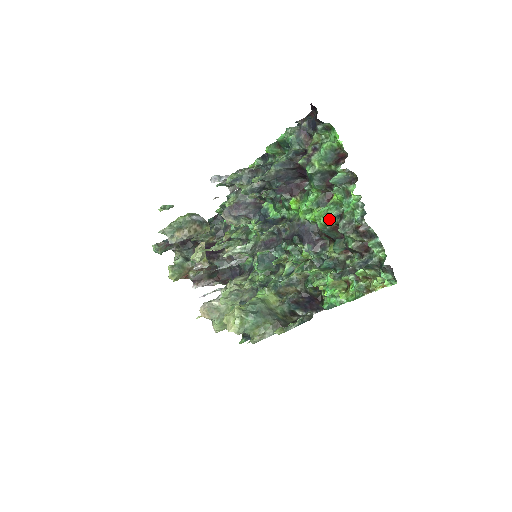
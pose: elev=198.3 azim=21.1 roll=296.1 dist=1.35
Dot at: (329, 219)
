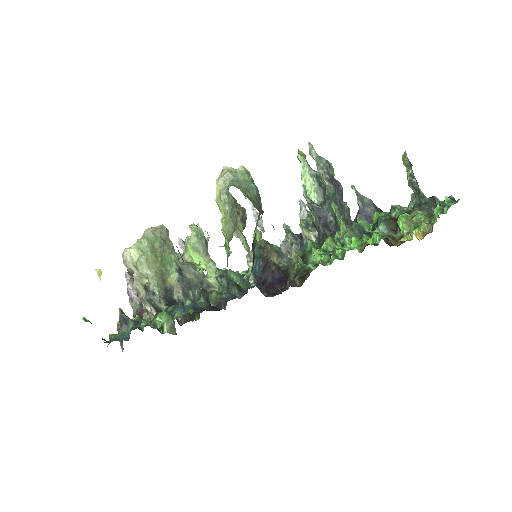
Dot at: (396, 212)
